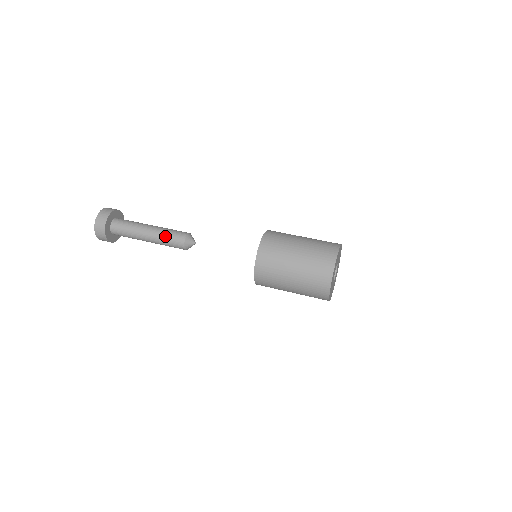
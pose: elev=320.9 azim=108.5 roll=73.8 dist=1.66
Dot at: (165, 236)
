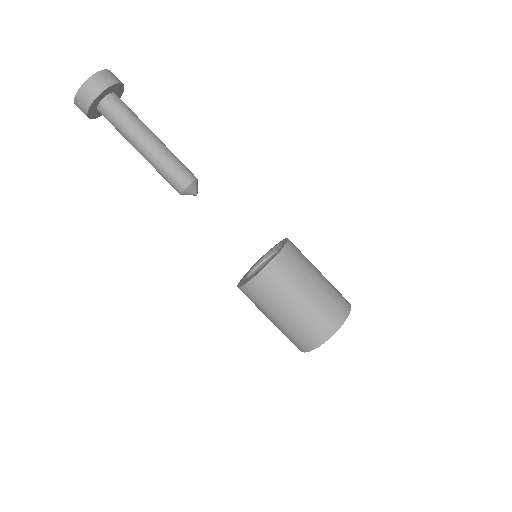
Dot at: (160, 174)
